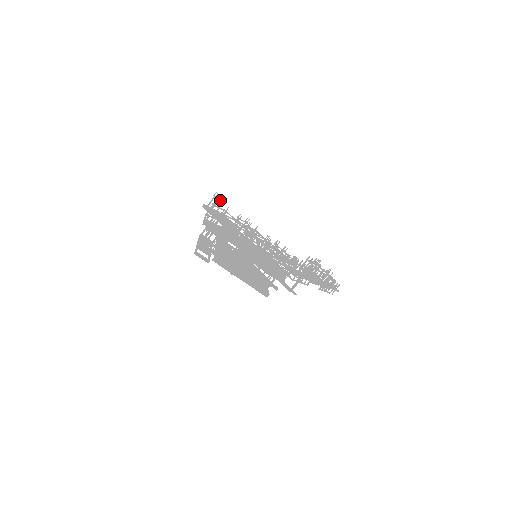
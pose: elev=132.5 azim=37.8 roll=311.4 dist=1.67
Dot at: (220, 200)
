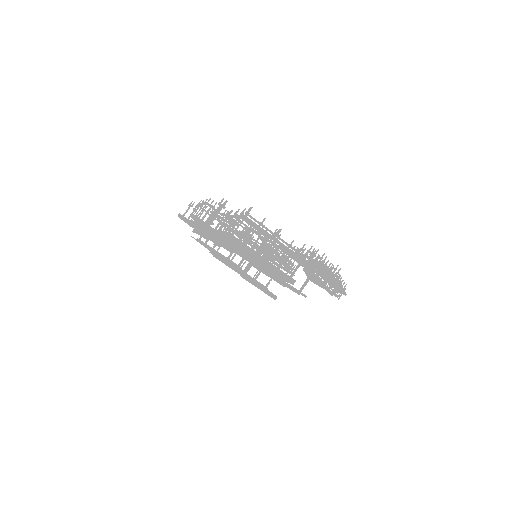
Dot at: occluded
